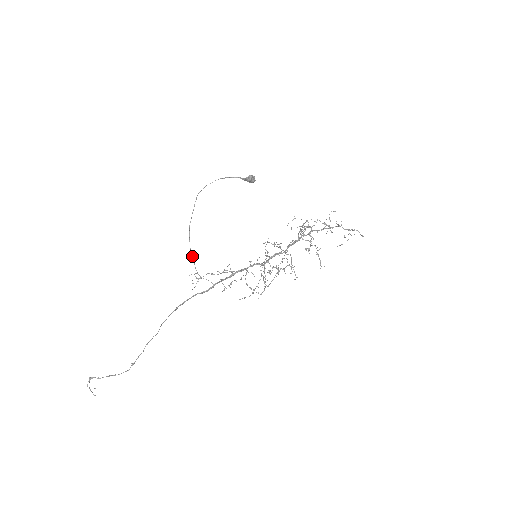
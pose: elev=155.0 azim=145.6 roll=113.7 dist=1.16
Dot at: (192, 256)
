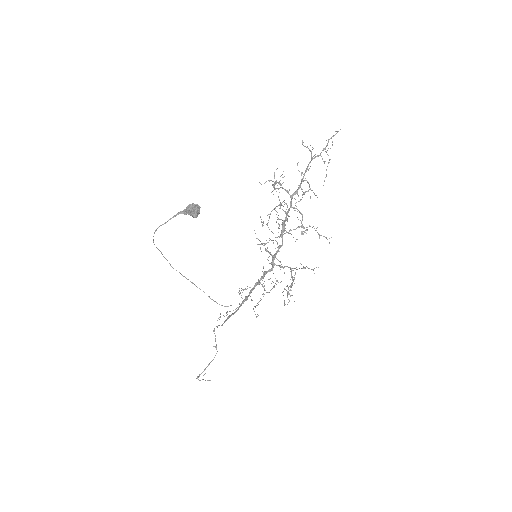
Dot at: occluded
